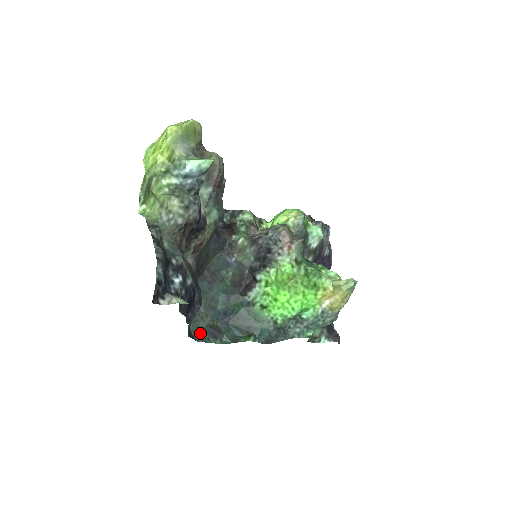
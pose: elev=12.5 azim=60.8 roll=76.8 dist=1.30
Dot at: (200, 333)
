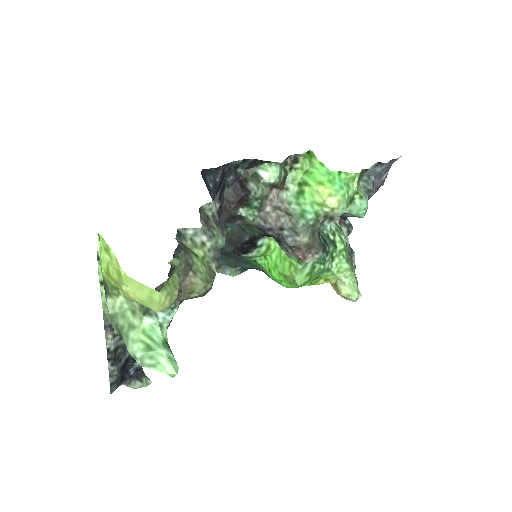
Dot at: occluded
